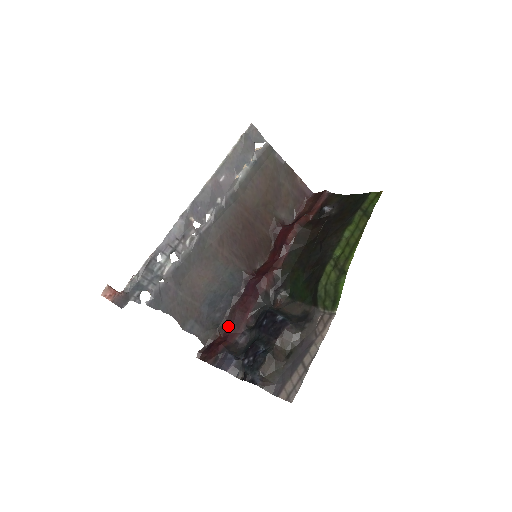
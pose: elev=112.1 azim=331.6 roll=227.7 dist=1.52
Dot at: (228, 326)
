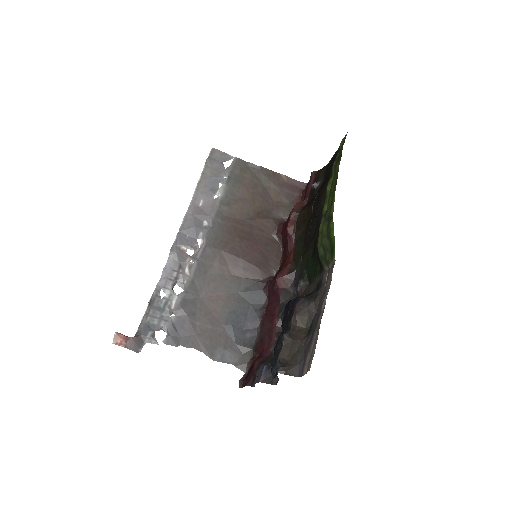
Dot at: (262, 342)
